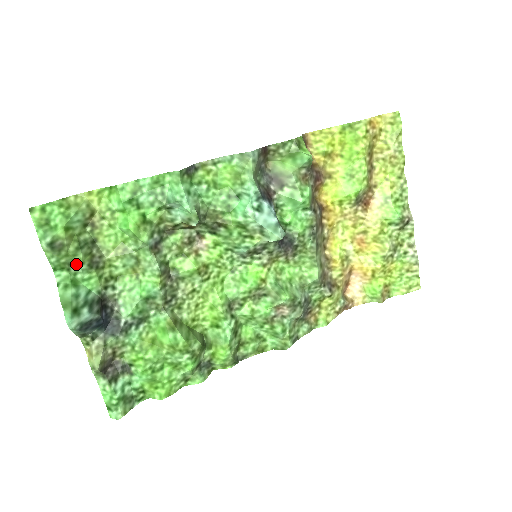
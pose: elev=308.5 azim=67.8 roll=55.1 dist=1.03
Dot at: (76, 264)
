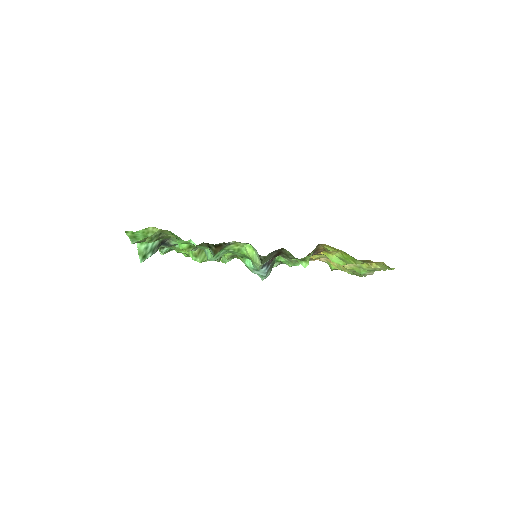
Dot at: occluded
